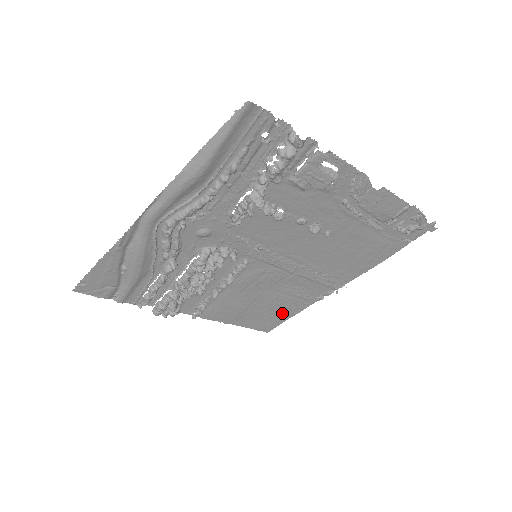
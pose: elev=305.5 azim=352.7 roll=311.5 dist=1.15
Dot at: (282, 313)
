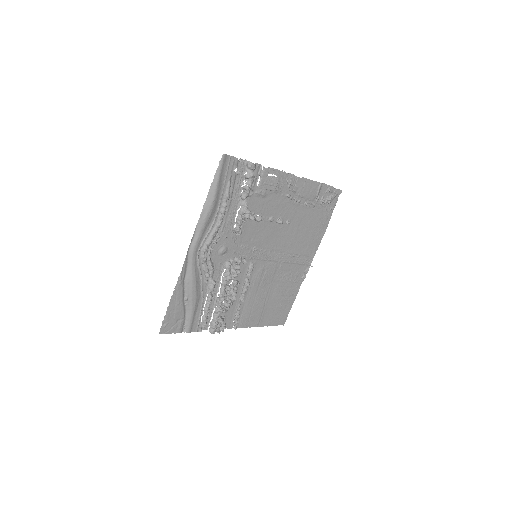
Dot at: (286, 302)
